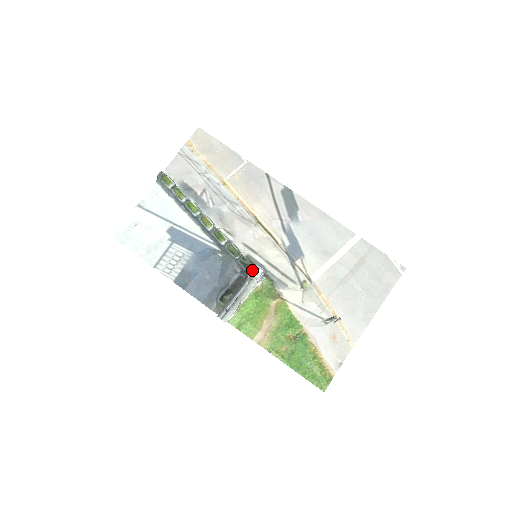
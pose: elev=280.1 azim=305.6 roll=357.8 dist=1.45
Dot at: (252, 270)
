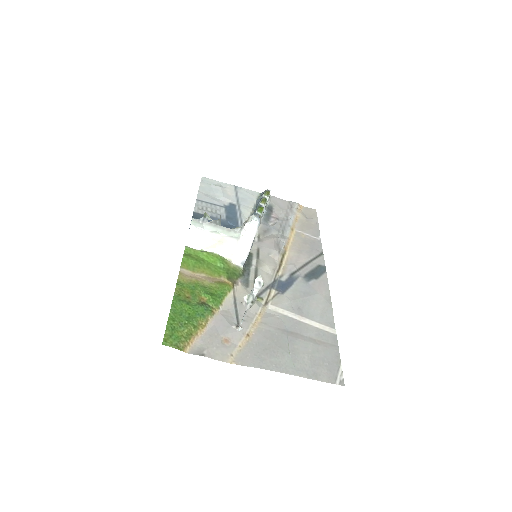
Dot at: (253, 216)
